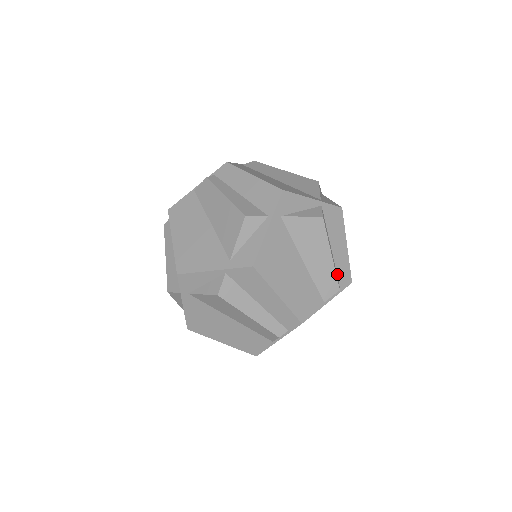
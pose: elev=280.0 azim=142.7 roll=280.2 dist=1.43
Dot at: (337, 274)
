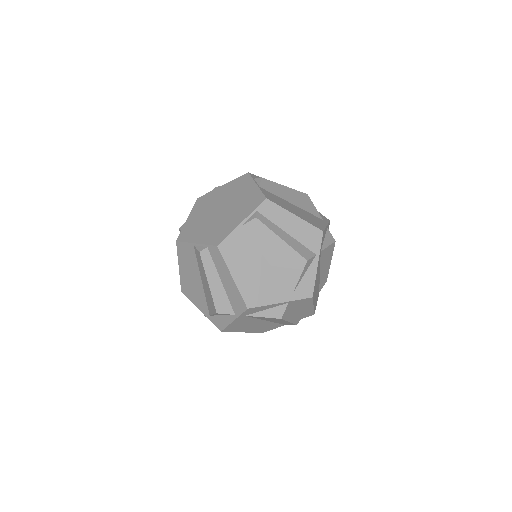
Dot at: occluded
